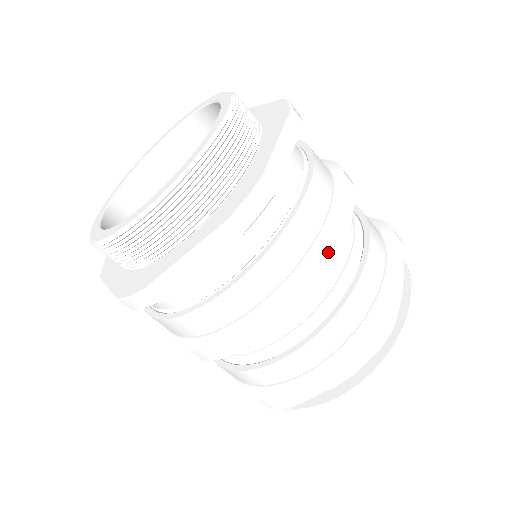
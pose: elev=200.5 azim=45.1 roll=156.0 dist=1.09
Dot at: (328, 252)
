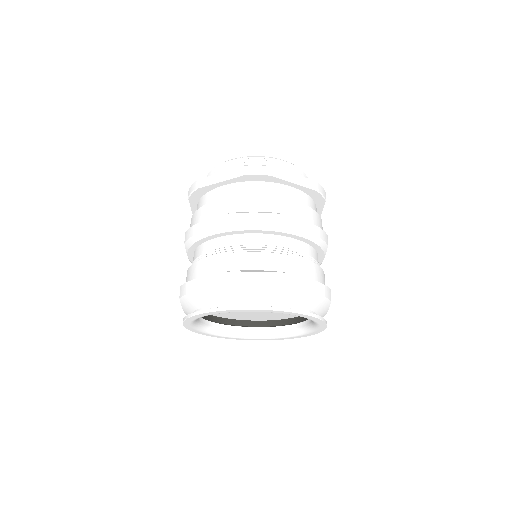
Dot at: occluded
